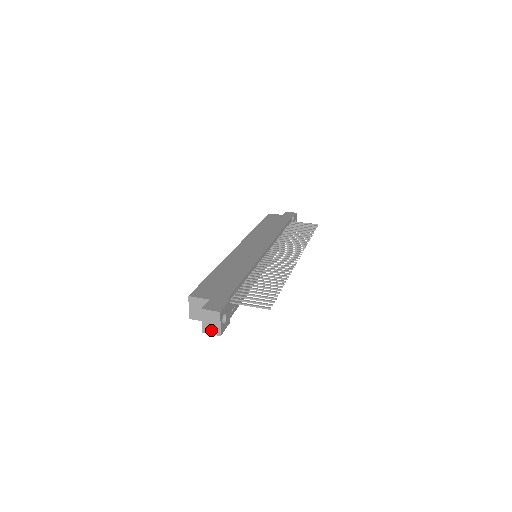
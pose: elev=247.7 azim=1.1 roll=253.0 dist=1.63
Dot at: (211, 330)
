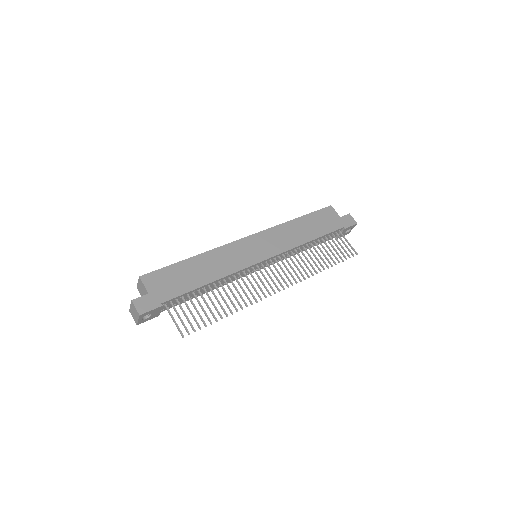
Dot at: (133, 316)
